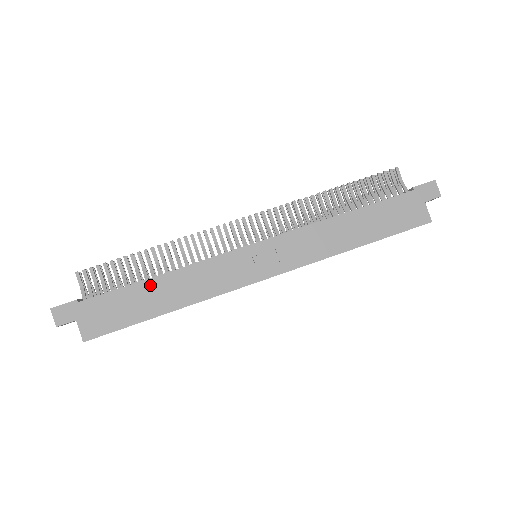
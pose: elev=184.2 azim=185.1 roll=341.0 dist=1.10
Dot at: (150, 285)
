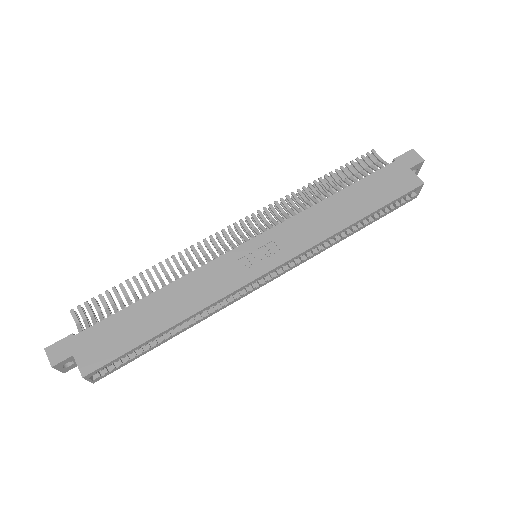
Dot at: (149, 302)
